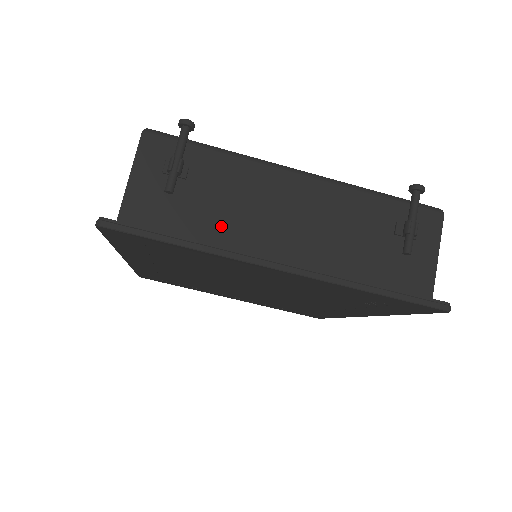
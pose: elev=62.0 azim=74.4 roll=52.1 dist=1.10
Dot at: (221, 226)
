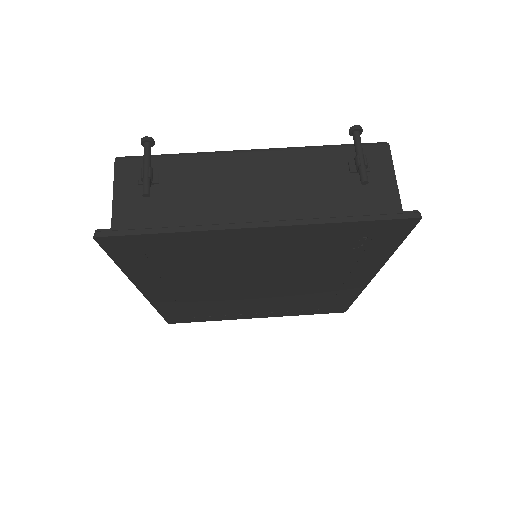
Dot at: (198, 211)
